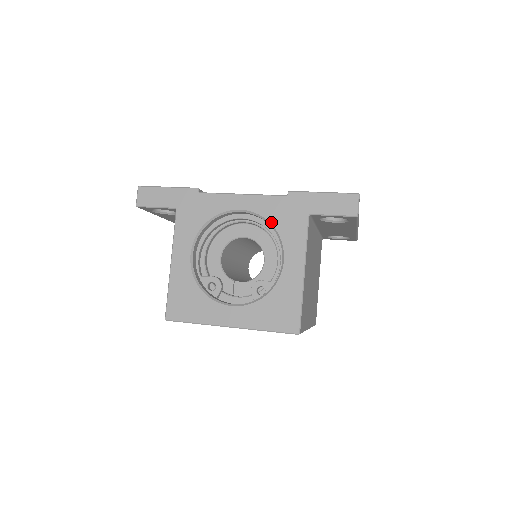
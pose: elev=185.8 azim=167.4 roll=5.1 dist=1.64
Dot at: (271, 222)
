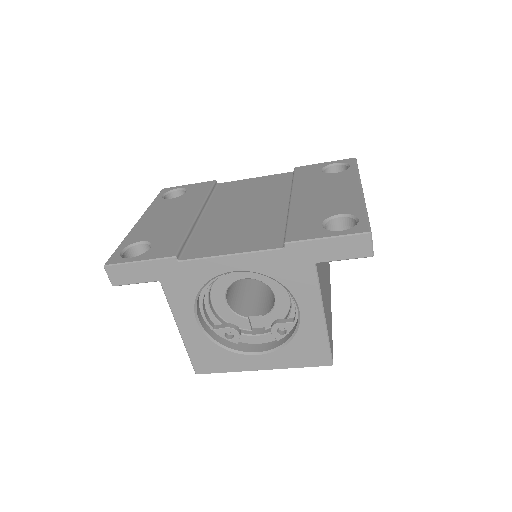
Dot at: (274, 278)
